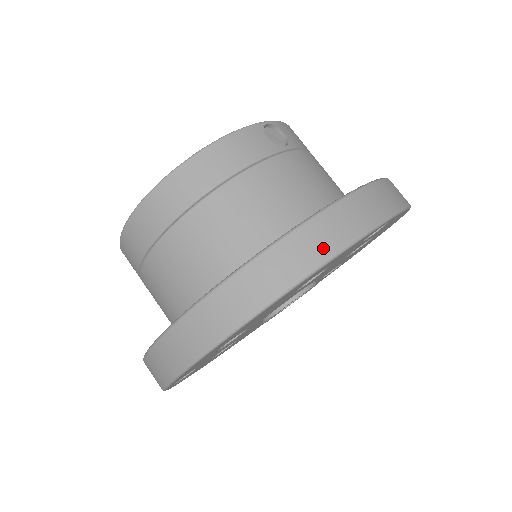
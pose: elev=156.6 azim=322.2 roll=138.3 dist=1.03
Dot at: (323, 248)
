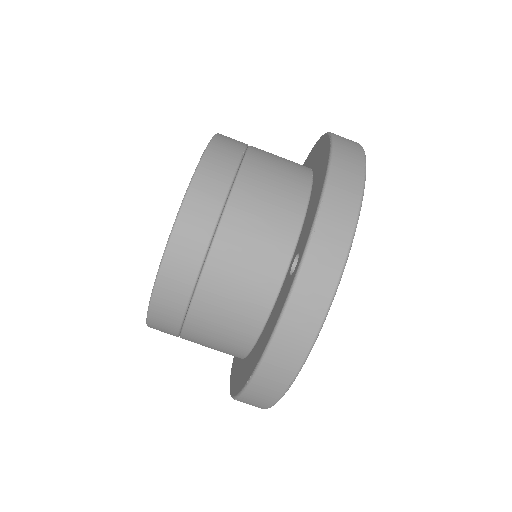
Dot at: occluded
